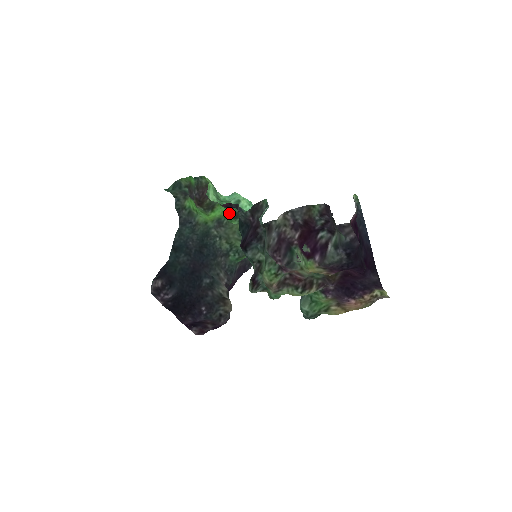
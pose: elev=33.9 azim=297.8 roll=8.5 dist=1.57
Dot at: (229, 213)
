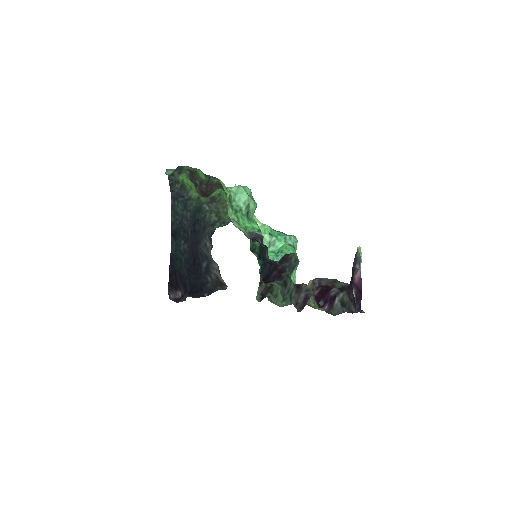
Dot at: (225, 193)
